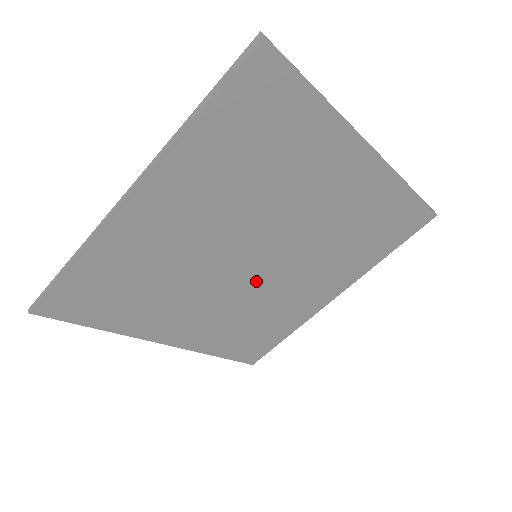
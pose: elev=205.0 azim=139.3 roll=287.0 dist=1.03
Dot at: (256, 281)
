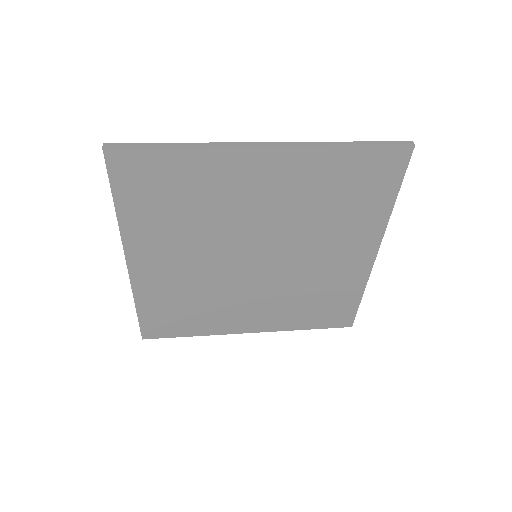
Dot at: (276, 271)
